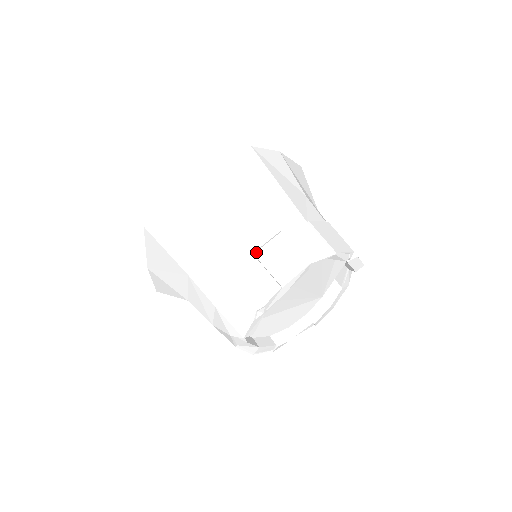
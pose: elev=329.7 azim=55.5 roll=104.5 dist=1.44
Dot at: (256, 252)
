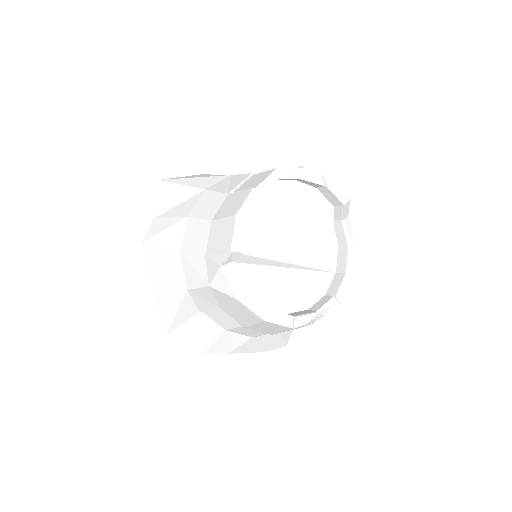
Dot at: occluded
